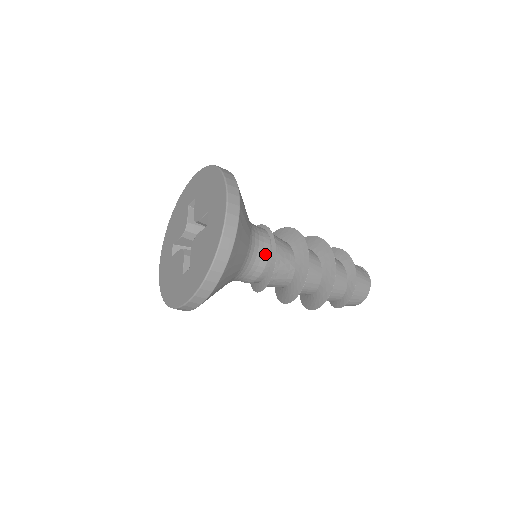
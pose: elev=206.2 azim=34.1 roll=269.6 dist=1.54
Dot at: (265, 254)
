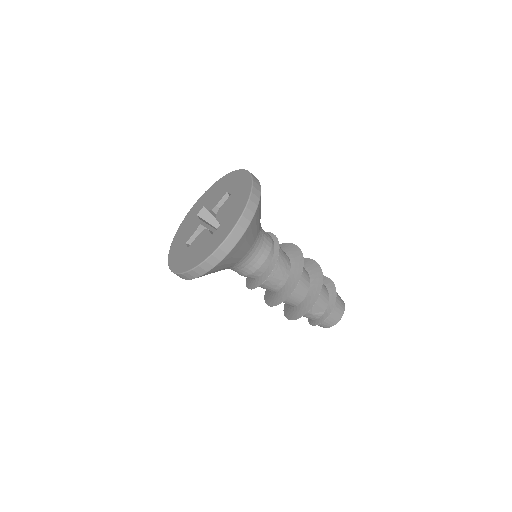
Dot at: (269, 238)
